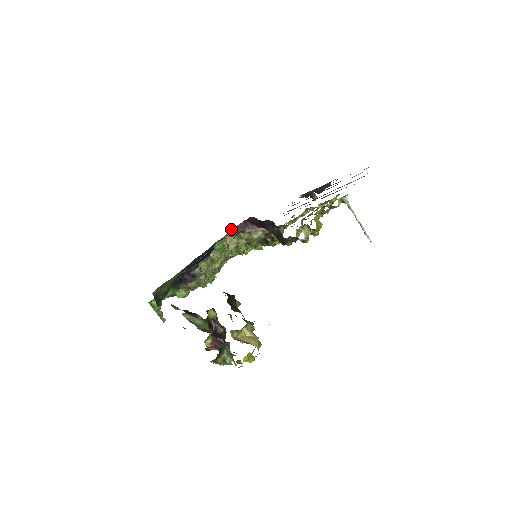
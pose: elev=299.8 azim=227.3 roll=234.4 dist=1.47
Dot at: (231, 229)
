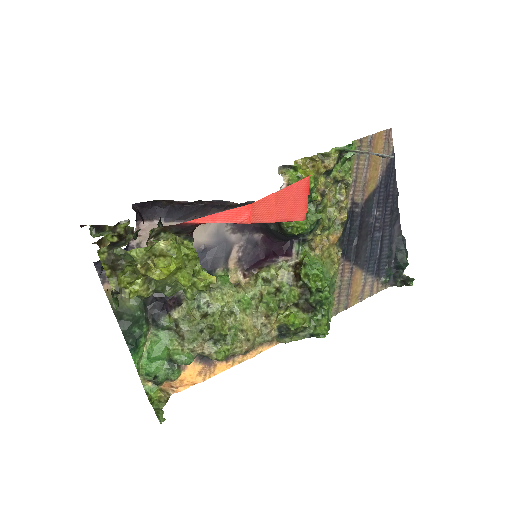
Dot at: (244, 269)
